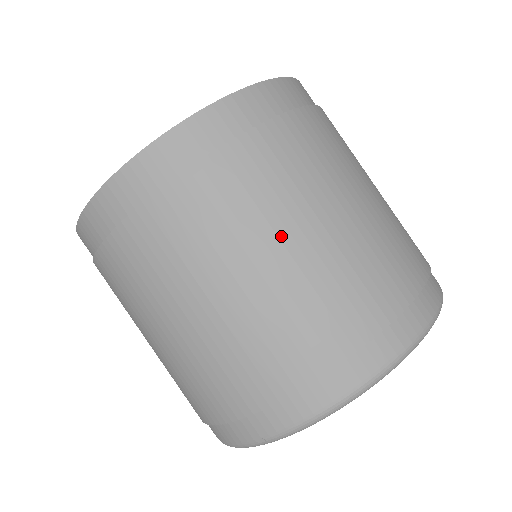
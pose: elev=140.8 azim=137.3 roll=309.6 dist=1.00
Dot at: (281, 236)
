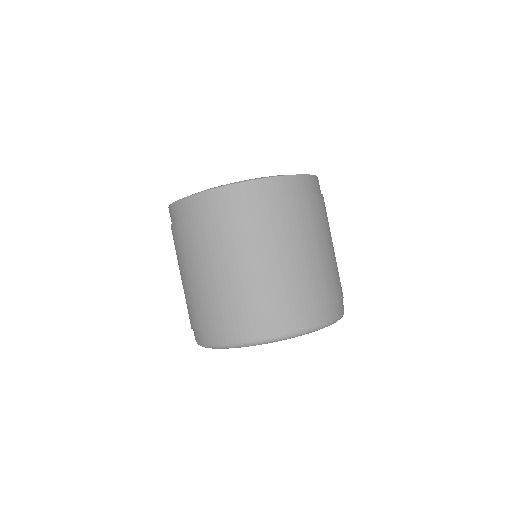
Dot at: (331, 240)
